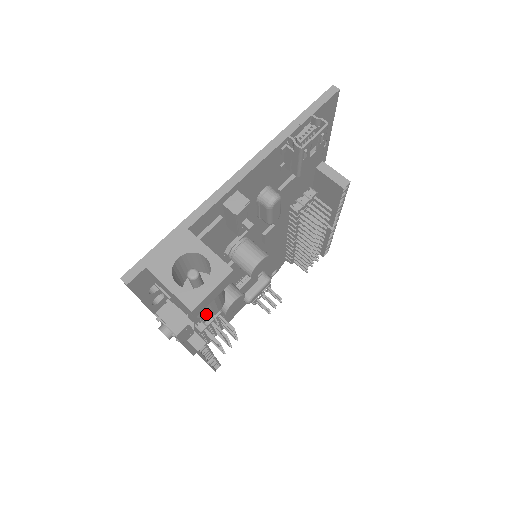
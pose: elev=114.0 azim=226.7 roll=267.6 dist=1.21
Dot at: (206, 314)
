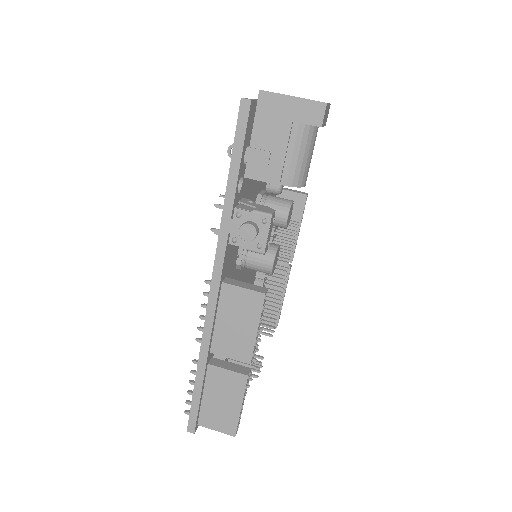
Dot at: (302, 174)
